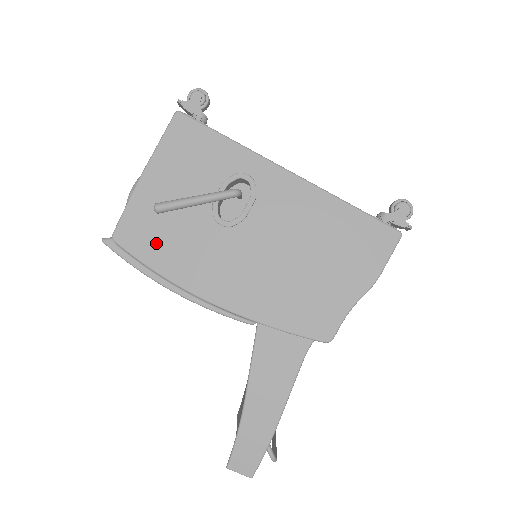
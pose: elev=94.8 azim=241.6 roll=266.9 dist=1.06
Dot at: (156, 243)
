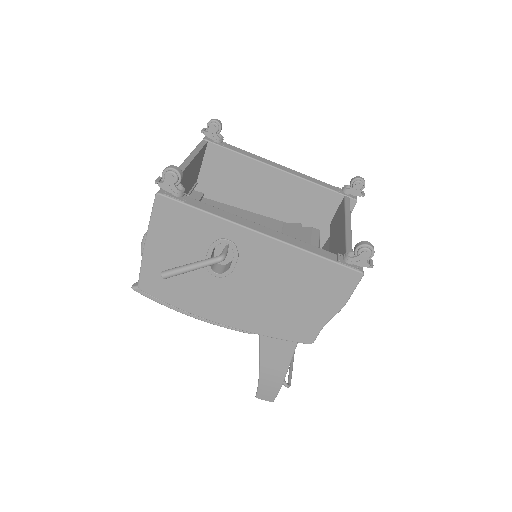
Dot at: (171, 290)
